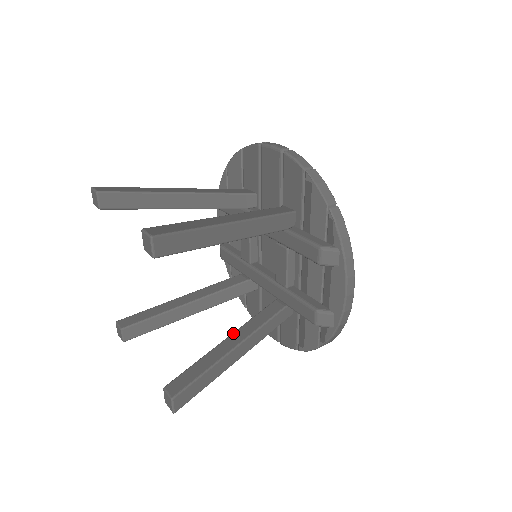
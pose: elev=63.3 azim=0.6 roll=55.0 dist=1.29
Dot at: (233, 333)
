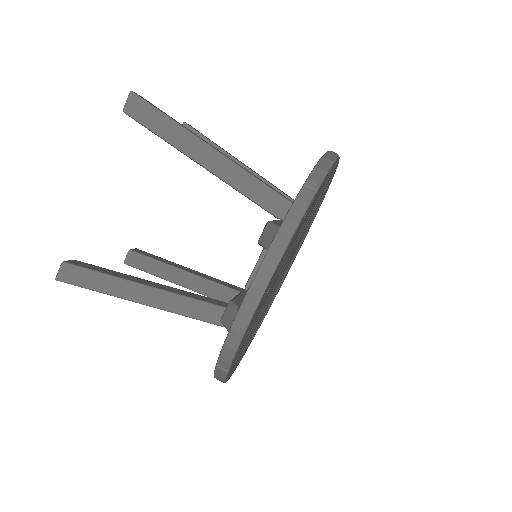
Dot at: occluded
